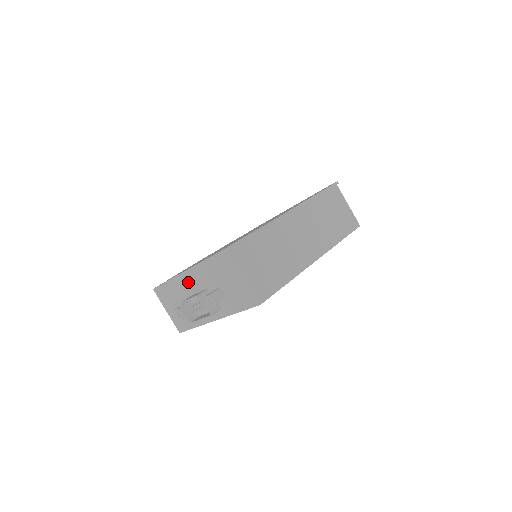
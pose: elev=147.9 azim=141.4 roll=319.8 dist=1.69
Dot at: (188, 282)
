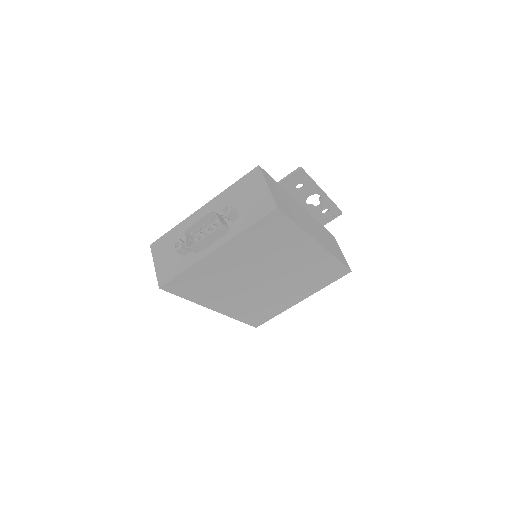
Dot at: occluded
